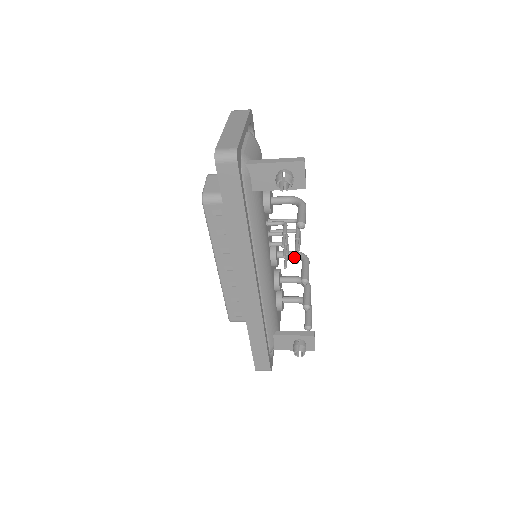
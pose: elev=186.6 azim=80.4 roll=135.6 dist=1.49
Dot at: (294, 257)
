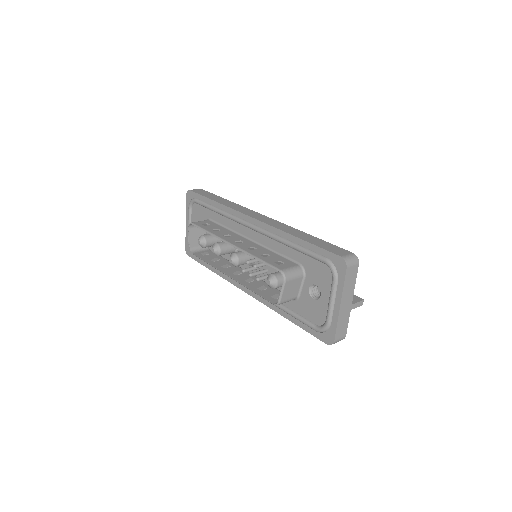
Dot at: occluded
